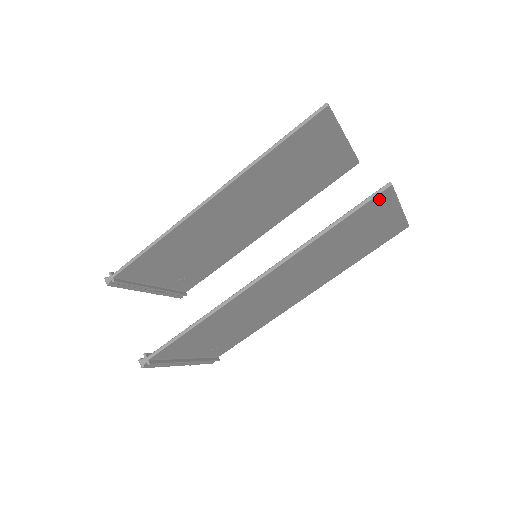
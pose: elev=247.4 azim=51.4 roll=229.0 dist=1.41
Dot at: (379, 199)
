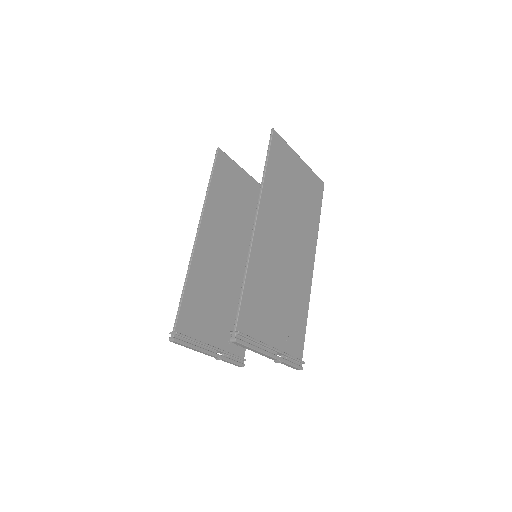
Dot at: (276, 142)
